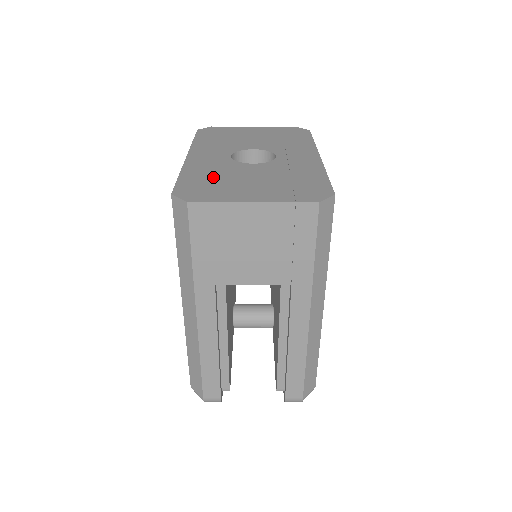
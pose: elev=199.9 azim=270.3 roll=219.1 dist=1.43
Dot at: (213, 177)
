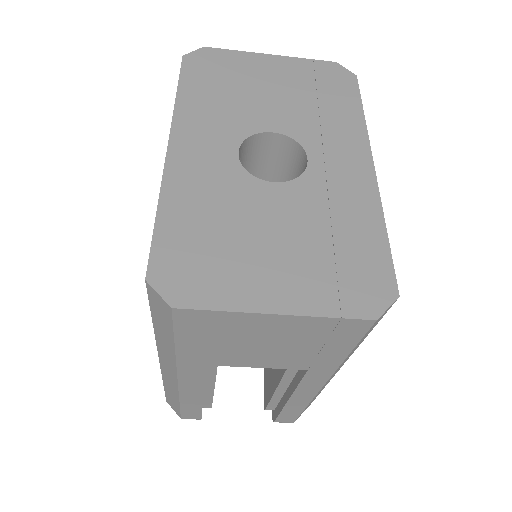
Dot at: (211, 225)
